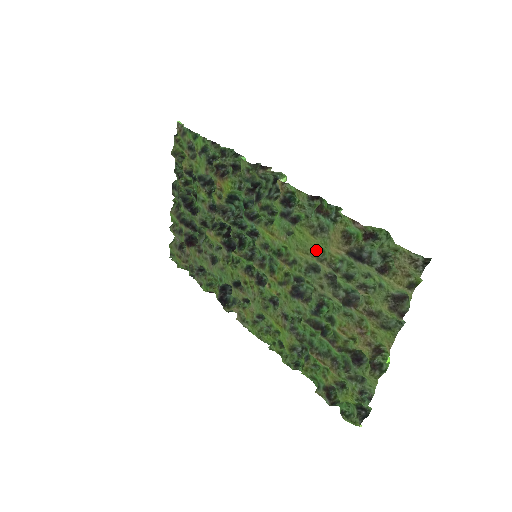
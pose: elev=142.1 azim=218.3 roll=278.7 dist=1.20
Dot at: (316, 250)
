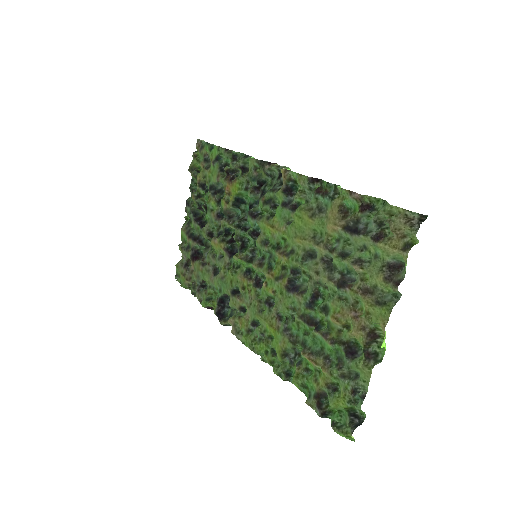
Dot at: (314, 234)
